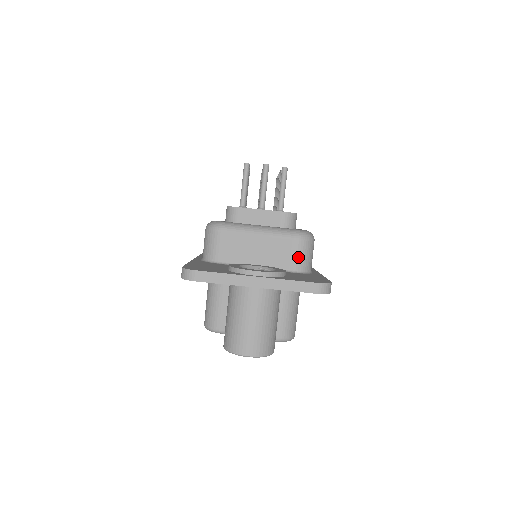
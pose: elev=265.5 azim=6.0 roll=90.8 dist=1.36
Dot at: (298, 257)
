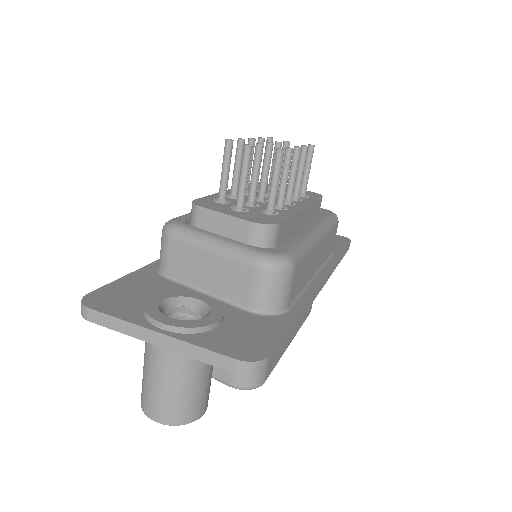
Dot at: (259, 293)
